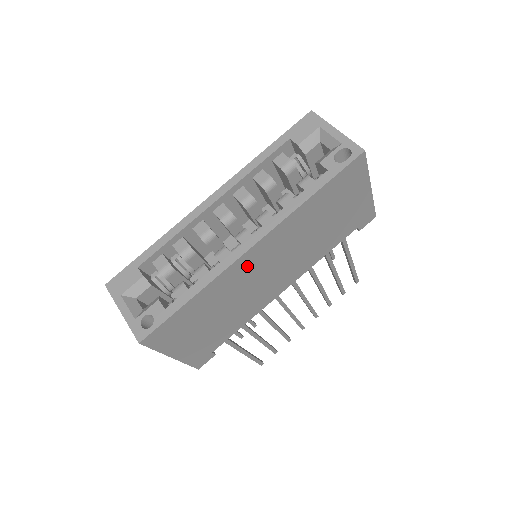
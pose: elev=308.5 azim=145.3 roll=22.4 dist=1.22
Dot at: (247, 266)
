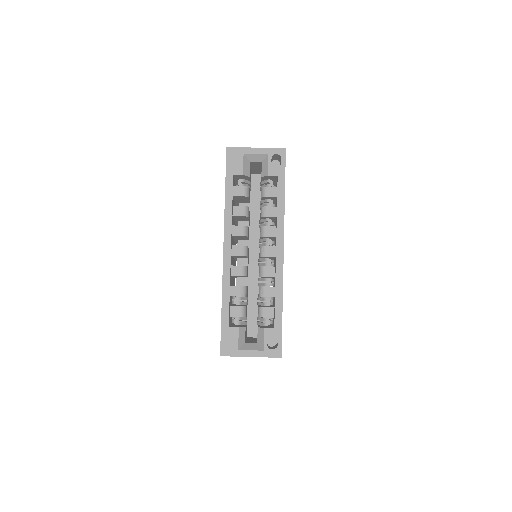
Dot at: occluded
